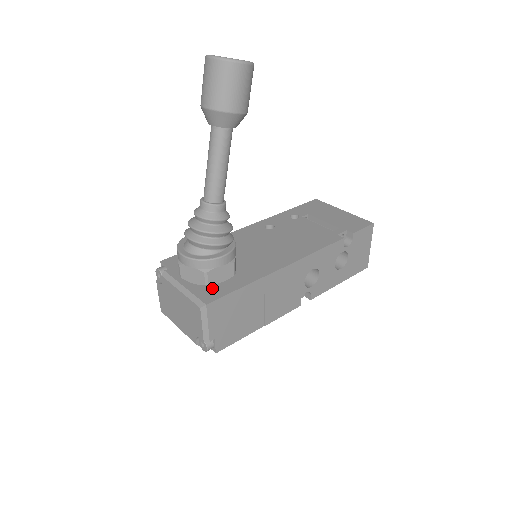
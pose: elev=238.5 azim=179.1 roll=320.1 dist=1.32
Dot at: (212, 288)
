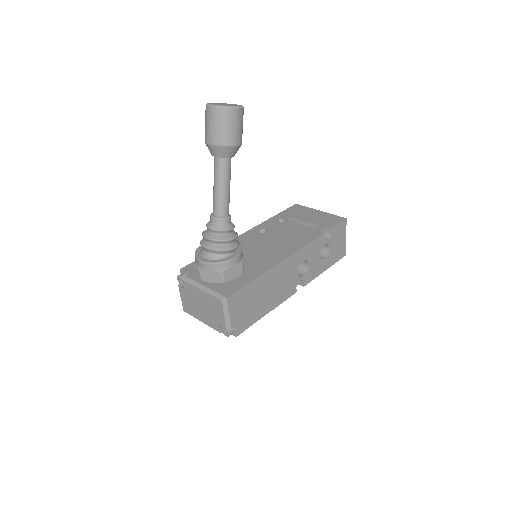
Dot at: (228, 285)
